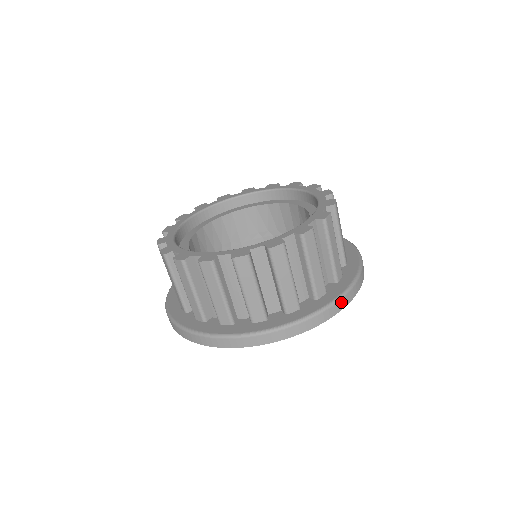
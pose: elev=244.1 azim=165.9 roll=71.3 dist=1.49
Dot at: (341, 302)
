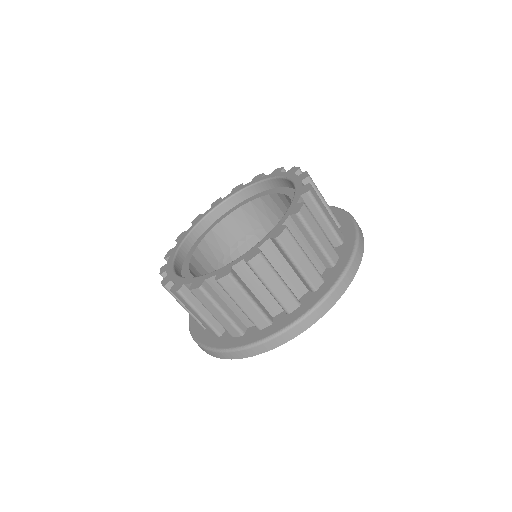
Dot at: occluded
